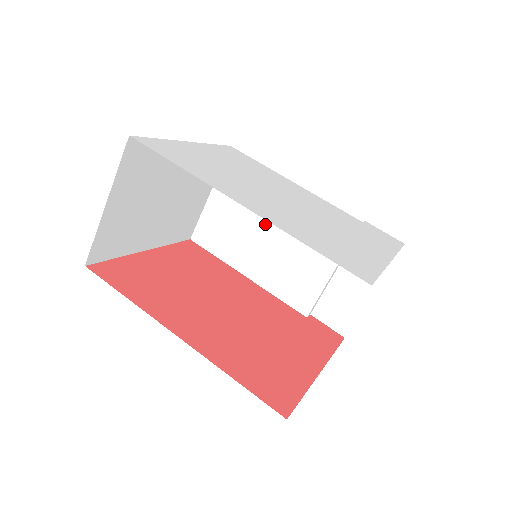
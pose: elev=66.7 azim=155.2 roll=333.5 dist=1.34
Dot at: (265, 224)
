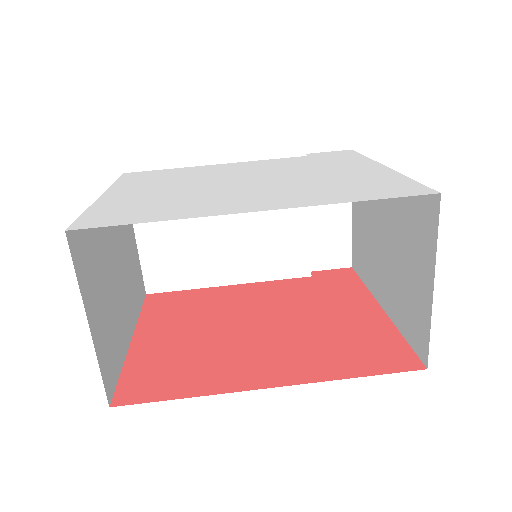
Dot at: (215, 224)
